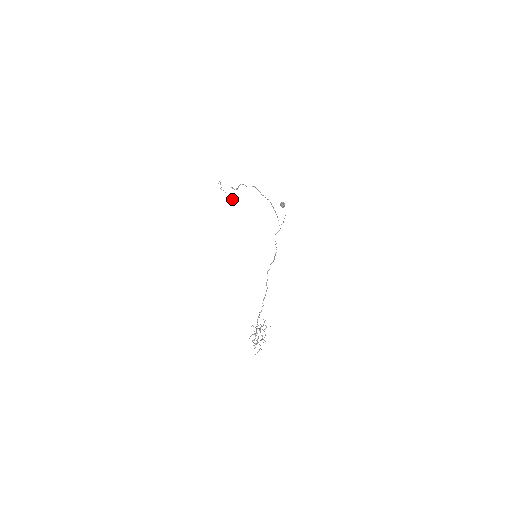
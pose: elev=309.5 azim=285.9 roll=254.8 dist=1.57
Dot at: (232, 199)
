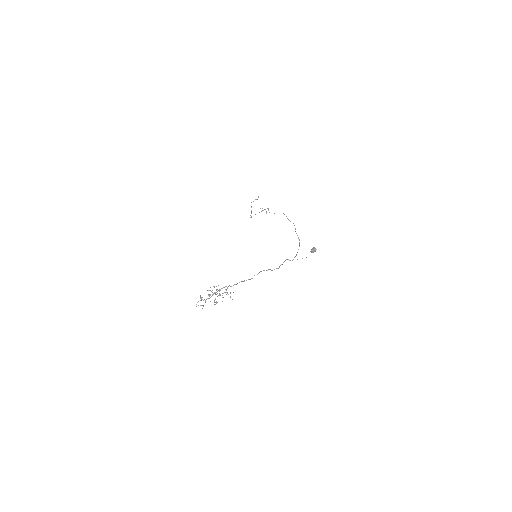
Dot at: occluded
